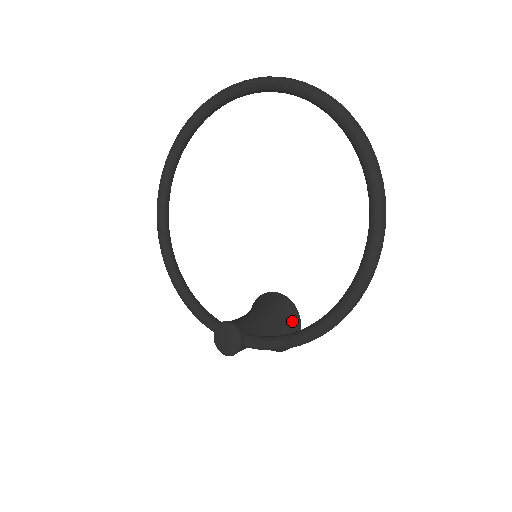
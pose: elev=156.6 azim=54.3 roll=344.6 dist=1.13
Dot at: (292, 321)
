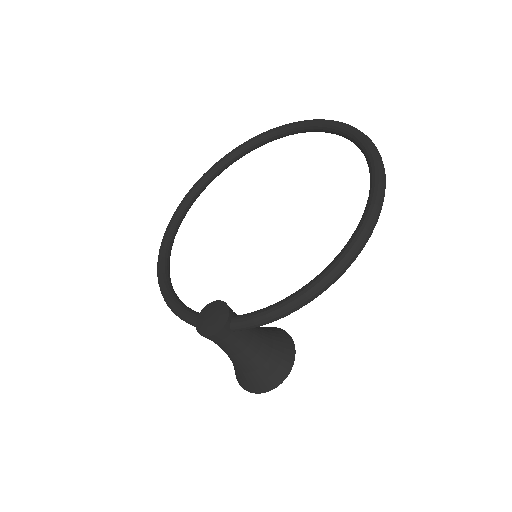
Dot at: (286, 346)
